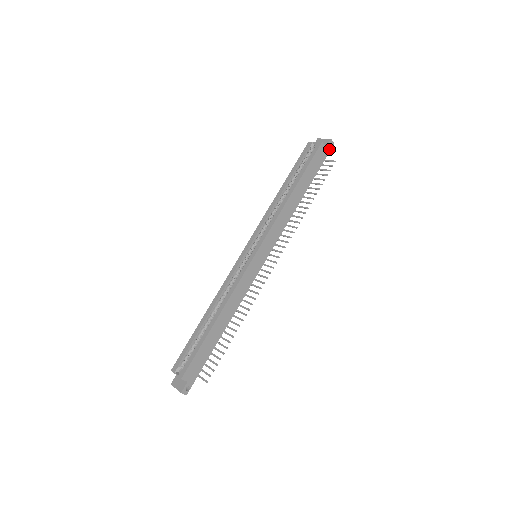
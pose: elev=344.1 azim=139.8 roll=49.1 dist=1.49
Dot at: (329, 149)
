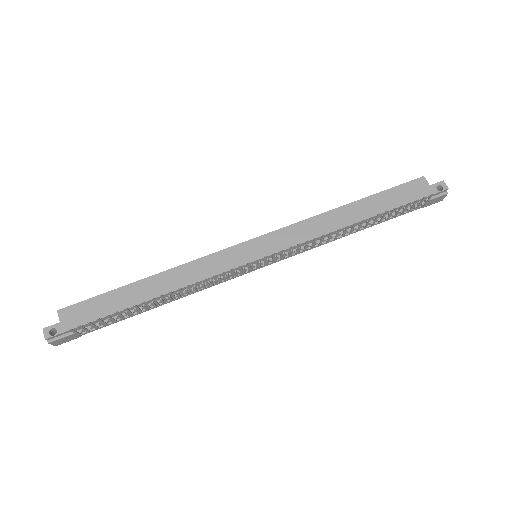
Dot at: (436, 191)
